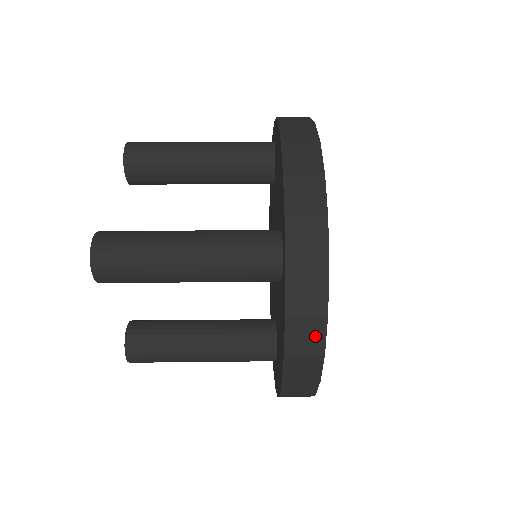
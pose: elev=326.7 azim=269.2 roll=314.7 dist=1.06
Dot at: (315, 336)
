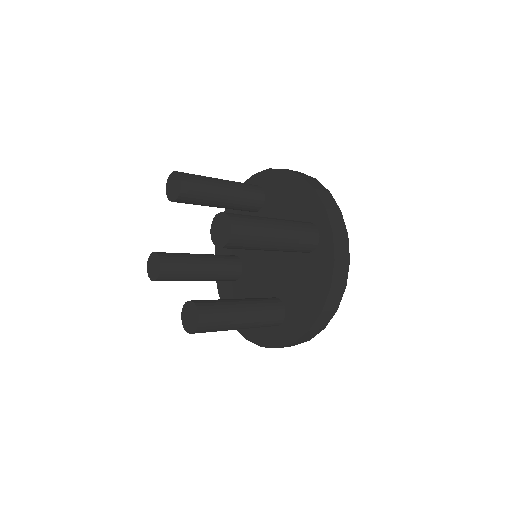
Dot at: (344, 275)
